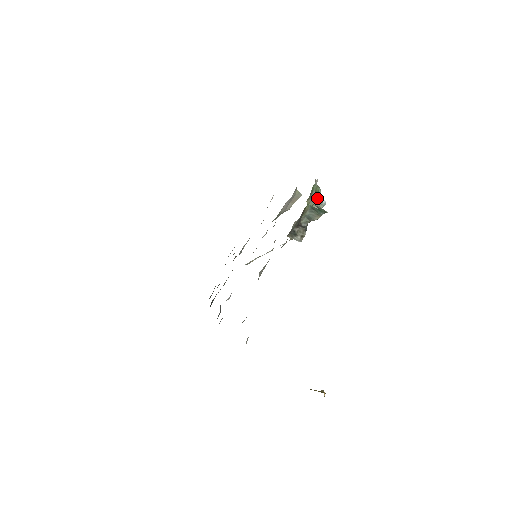
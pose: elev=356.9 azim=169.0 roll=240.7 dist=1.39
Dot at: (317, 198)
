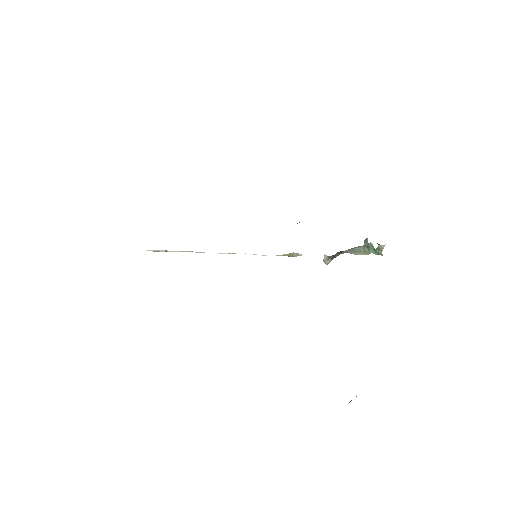
Dot at: occluded
